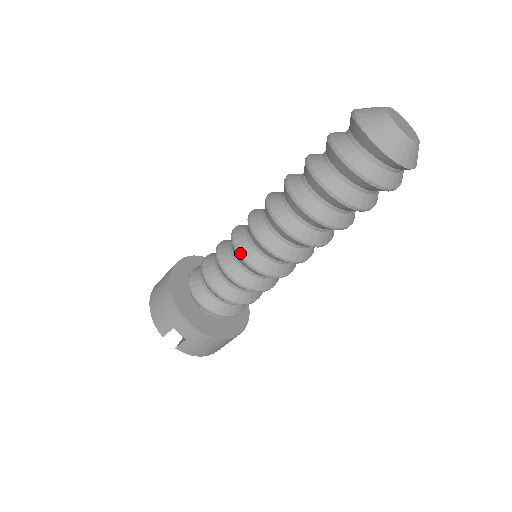
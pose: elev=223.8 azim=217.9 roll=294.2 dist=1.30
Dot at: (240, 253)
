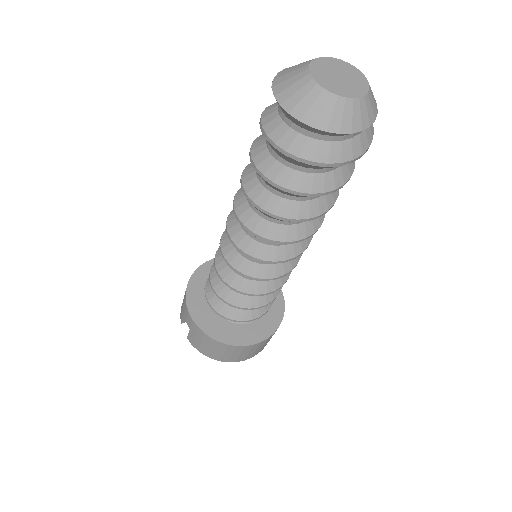
Dot at: (220, 241)
